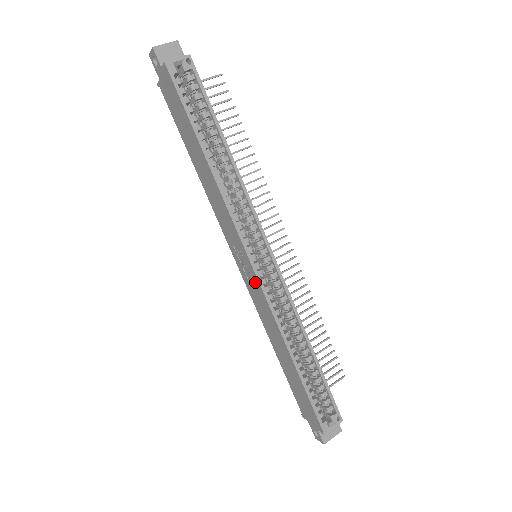
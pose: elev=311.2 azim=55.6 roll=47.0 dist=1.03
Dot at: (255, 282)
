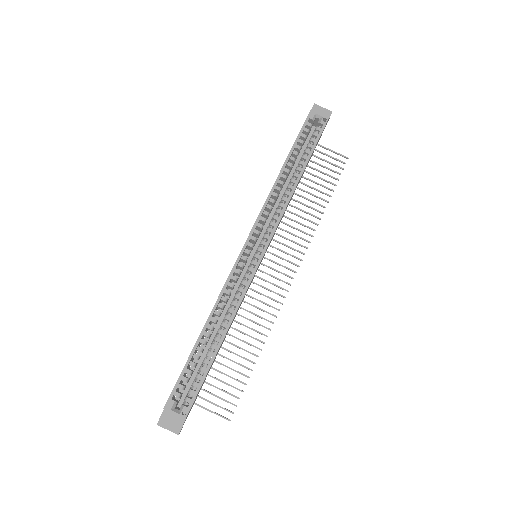
Dot at: occluded
